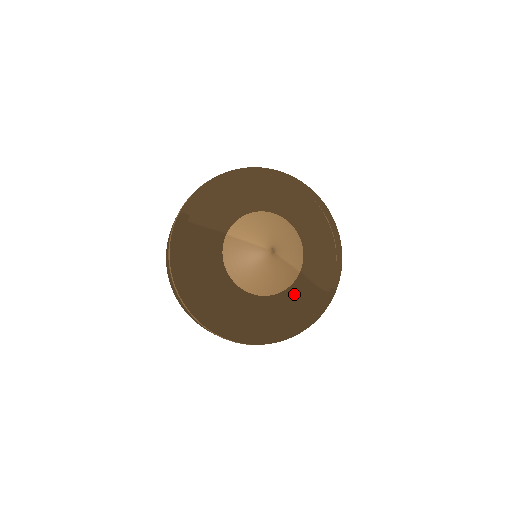
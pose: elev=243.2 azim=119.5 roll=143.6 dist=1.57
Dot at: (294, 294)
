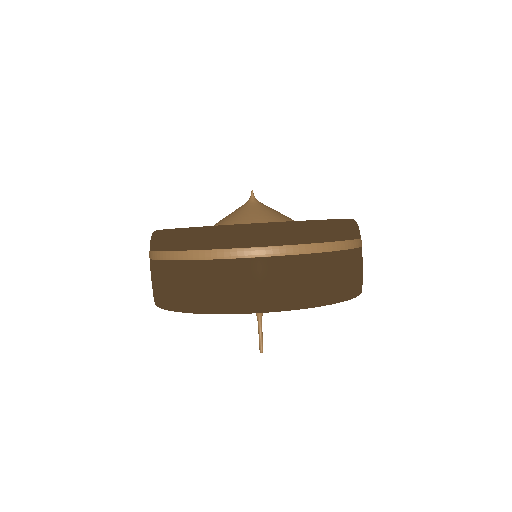
Dot at: occluded
